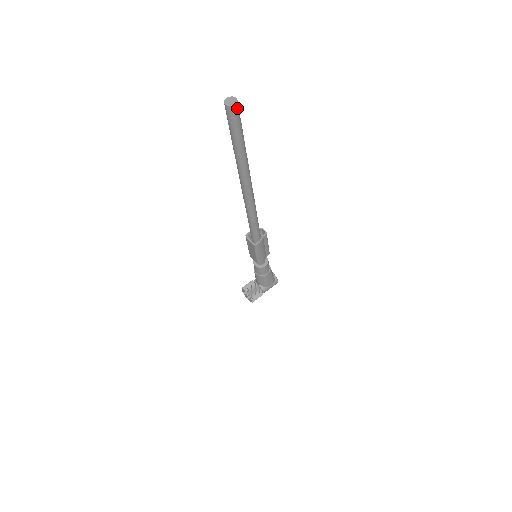
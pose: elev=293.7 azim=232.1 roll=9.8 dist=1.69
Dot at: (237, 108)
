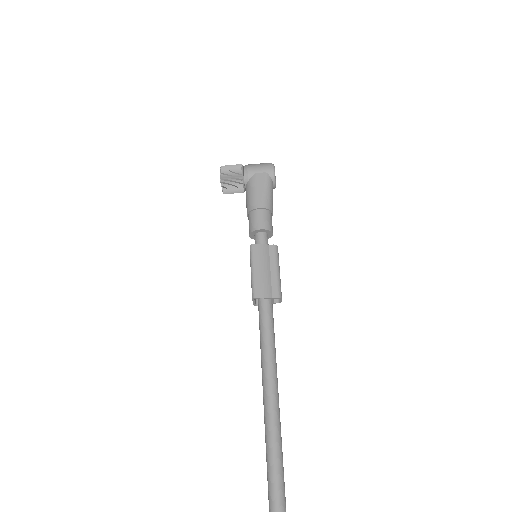
Dot at: out of frame
